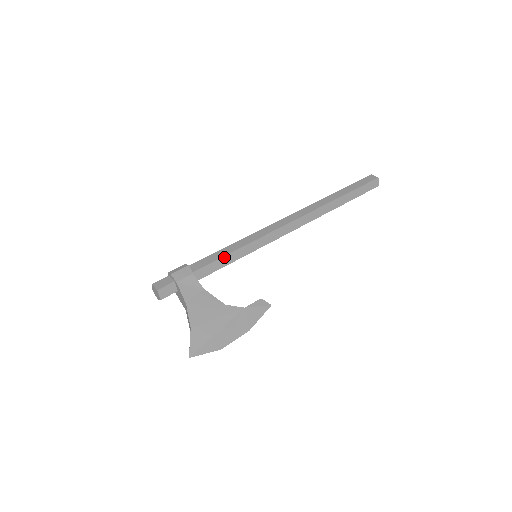
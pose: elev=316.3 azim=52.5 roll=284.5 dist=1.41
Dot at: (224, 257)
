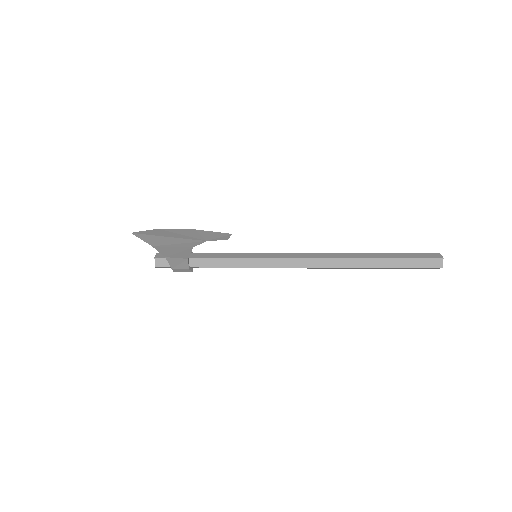
Dot at: (226, 254)
